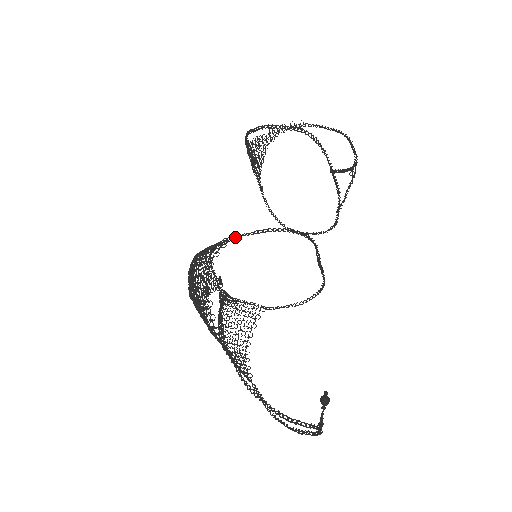
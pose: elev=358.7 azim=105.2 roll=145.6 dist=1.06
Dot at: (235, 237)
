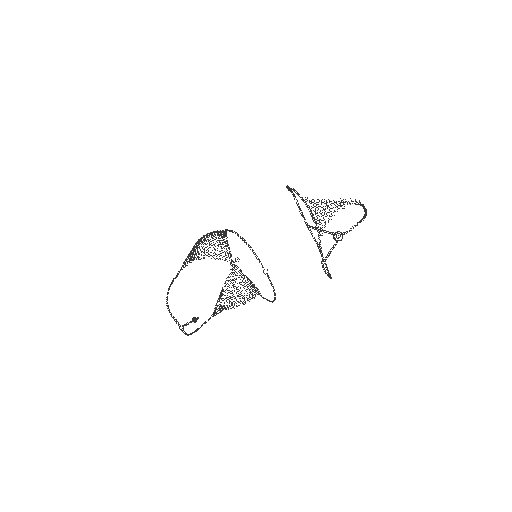
Dot at: (225, 230)
